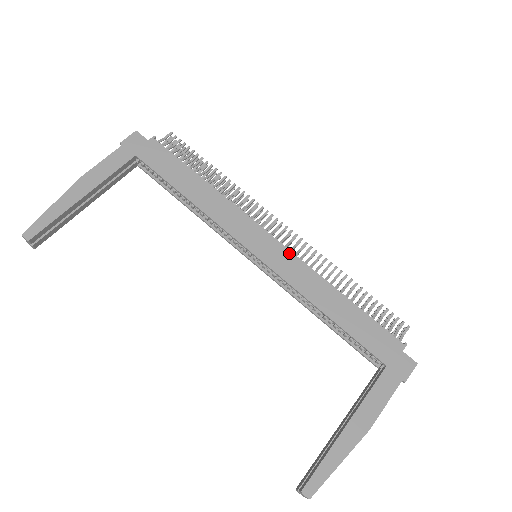
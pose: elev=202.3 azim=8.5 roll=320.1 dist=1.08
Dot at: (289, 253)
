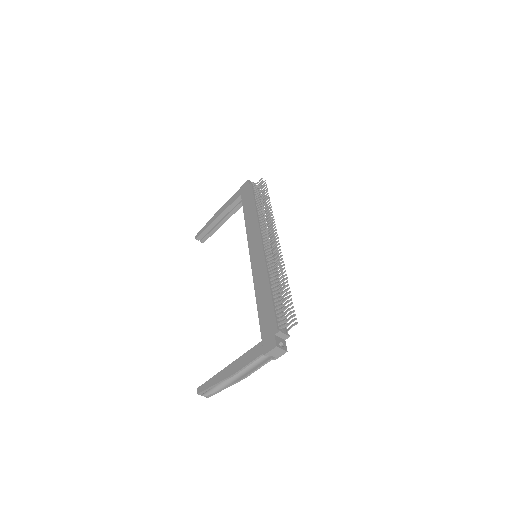
Dot at: (263, 255)
